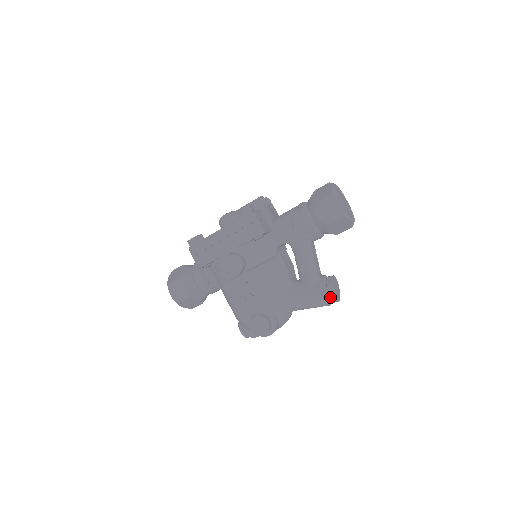
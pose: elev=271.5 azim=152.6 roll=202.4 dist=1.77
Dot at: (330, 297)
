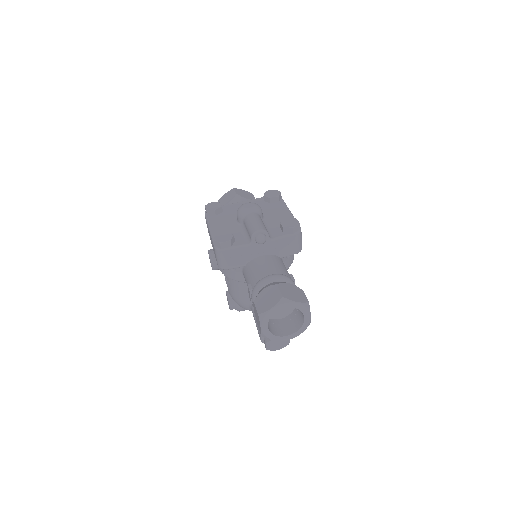
Dot at: occluded
